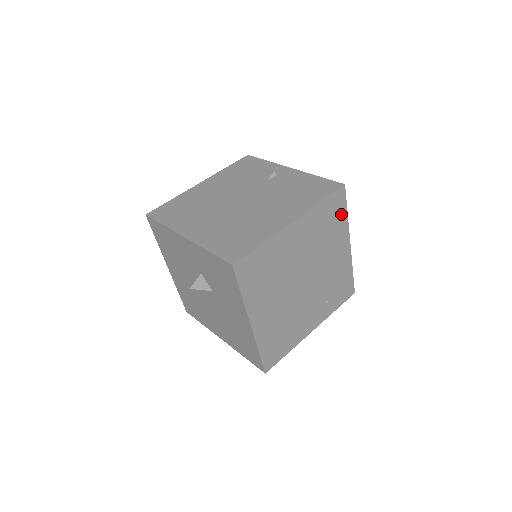
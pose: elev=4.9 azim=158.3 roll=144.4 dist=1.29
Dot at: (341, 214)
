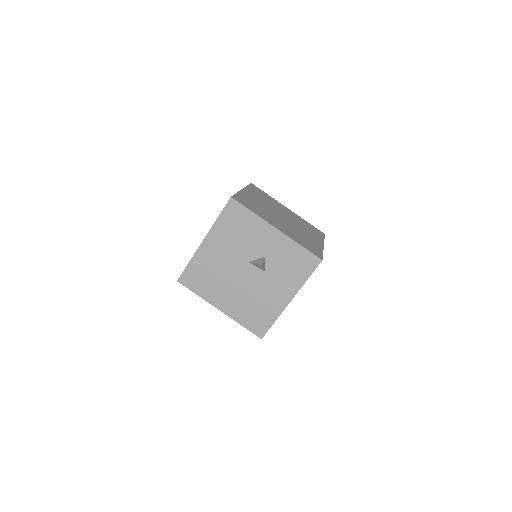
Dot at: occluded
